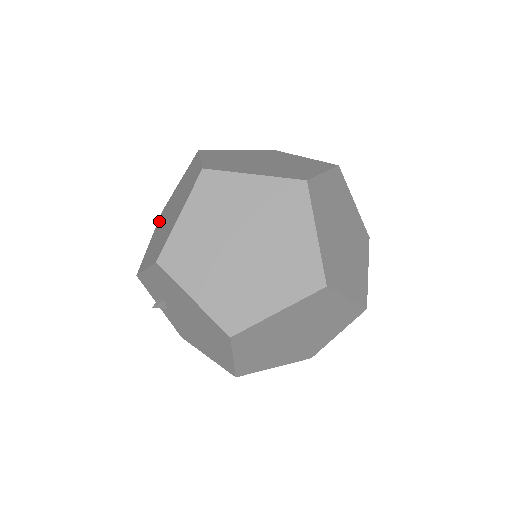
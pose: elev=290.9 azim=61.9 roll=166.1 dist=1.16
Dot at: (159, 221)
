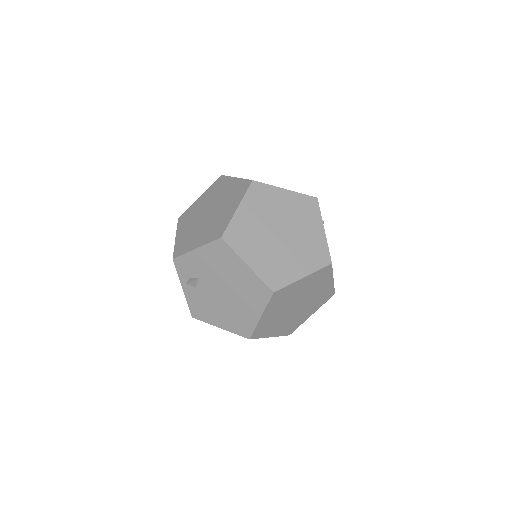
Dot at: (182, 223)
